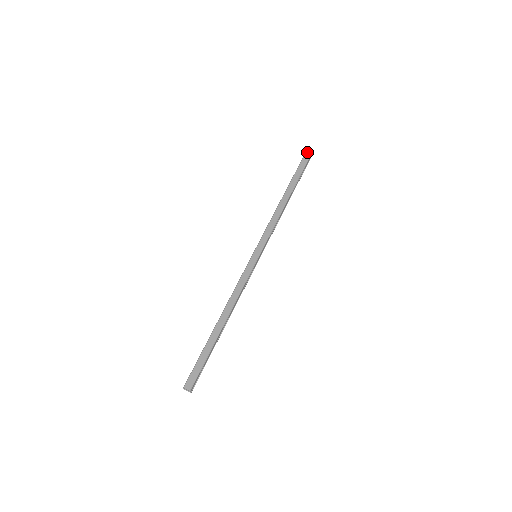
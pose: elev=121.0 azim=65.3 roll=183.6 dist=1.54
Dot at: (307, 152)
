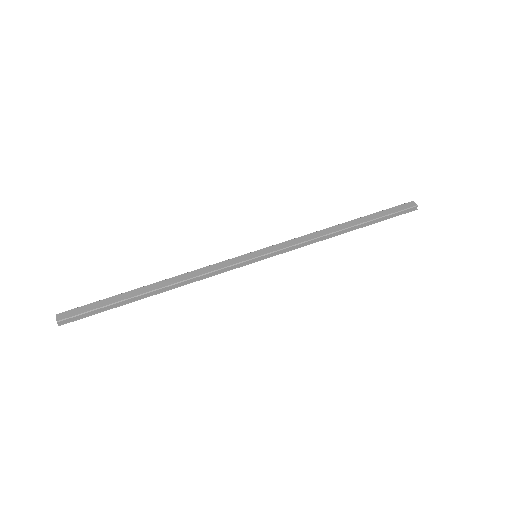
Dot at: (413, 201)
